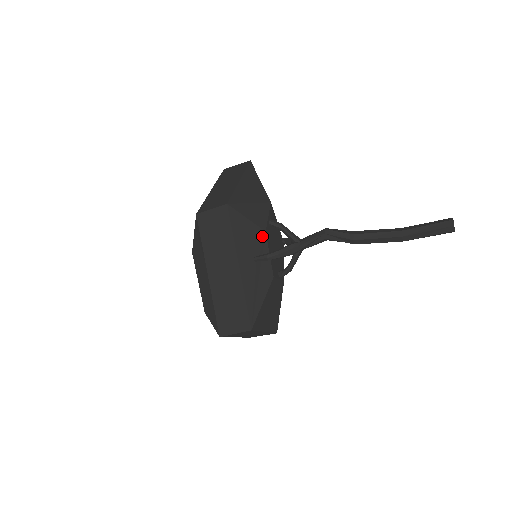
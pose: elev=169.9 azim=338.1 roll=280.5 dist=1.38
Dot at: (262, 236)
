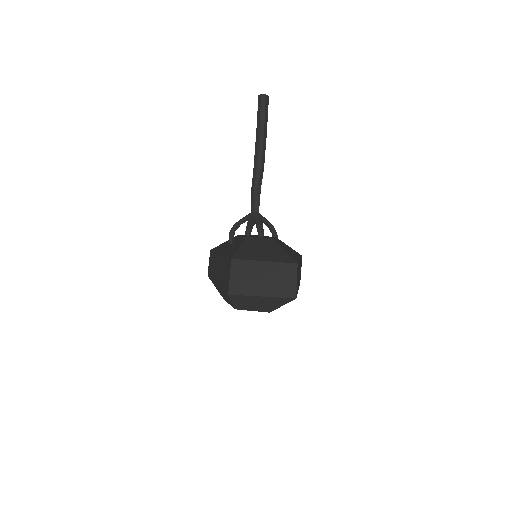
Dot at: occluded
